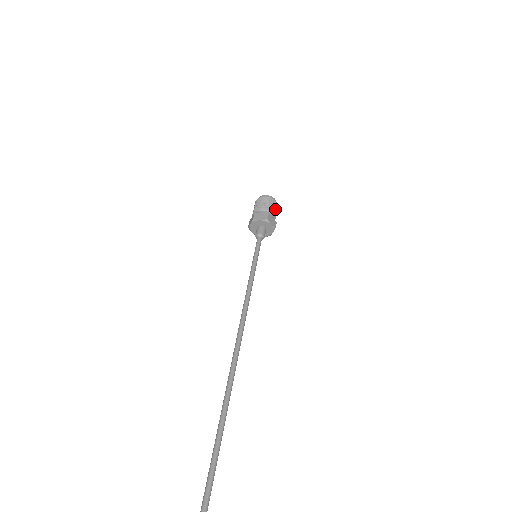
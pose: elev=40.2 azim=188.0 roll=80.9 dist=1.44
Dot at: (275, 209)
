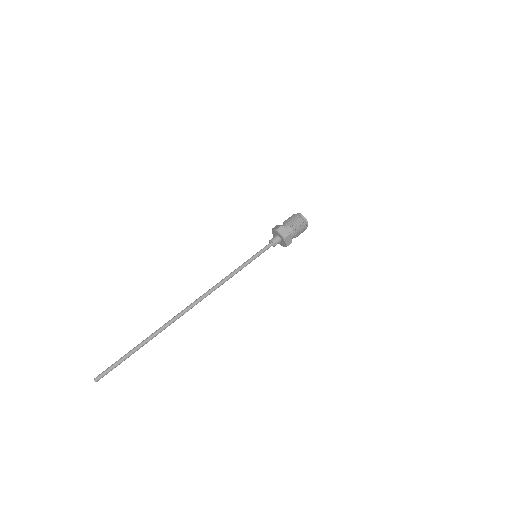
Dot at: (301, 232)
